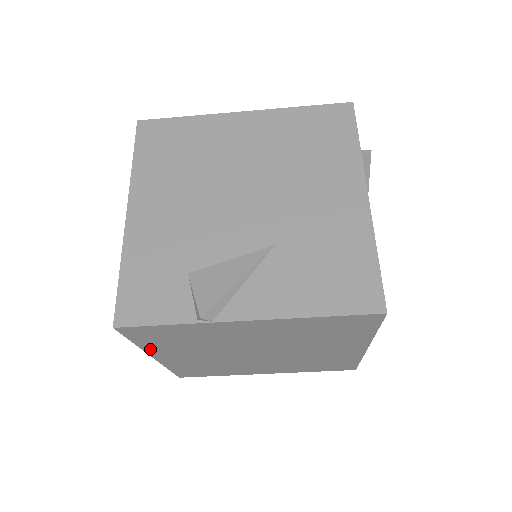
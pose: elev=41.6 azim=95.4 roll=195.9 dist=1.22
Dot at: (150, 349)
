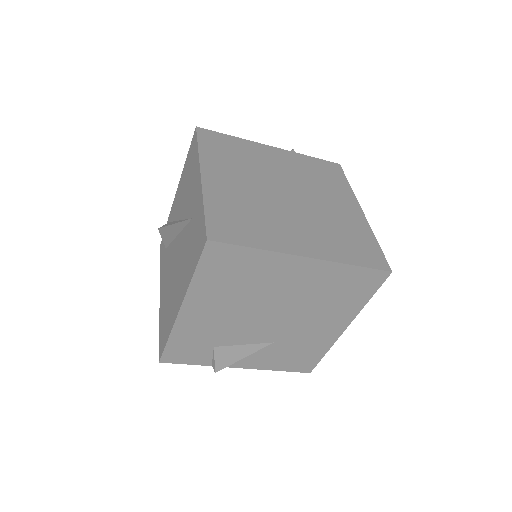
Dot at: occluded
